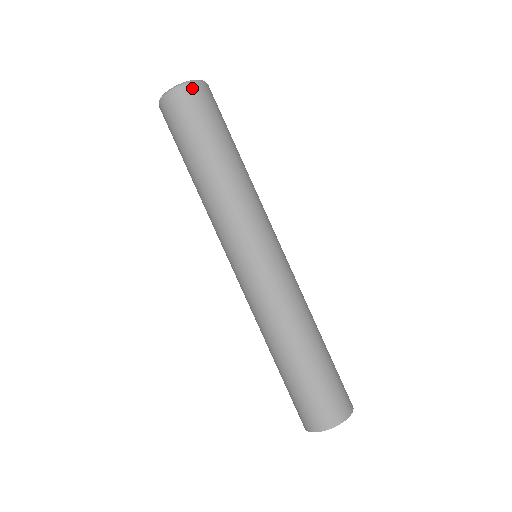
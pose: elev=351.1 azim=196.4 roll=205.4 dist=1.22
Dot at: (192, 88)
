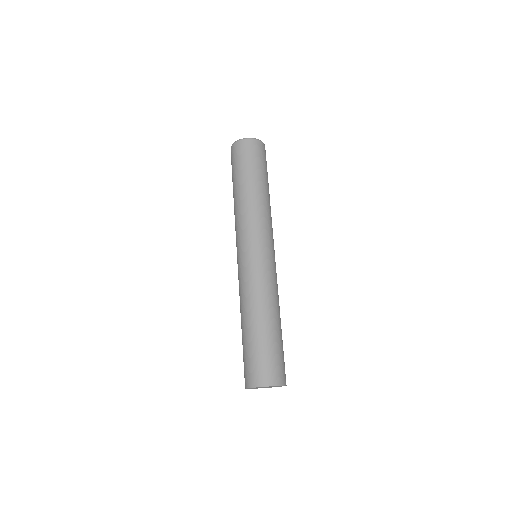
Dot at: (258, 143)
